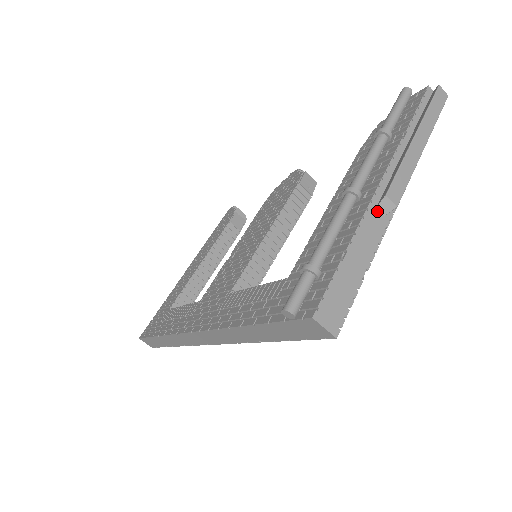
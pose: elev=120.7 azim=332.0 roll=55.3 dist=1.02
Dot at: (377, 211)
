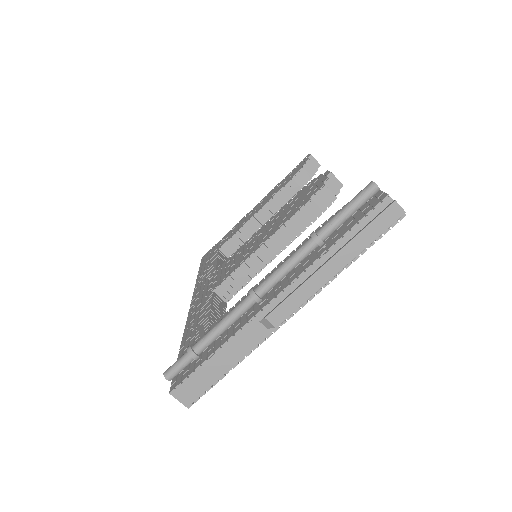
Dot at: (259, 324)
